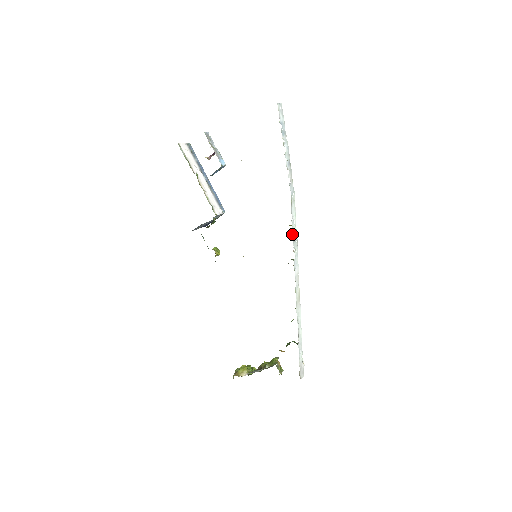
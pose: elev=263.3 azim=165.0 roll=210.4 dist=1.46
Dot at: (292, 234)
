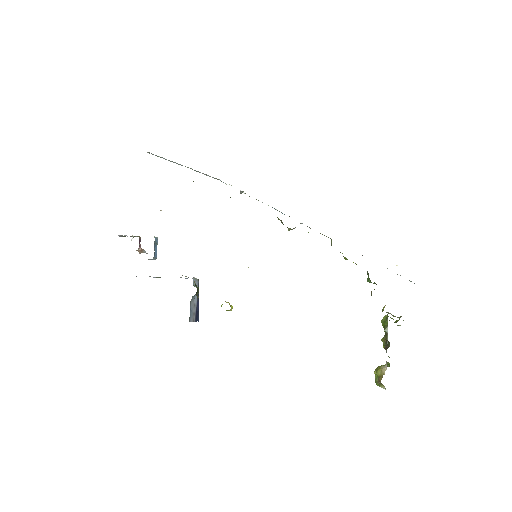
Dot at: occluded
